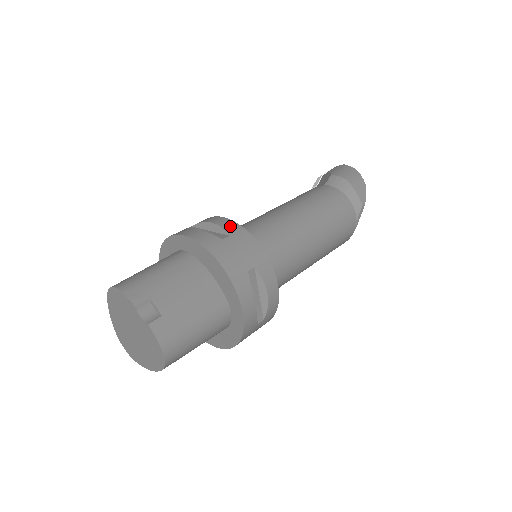
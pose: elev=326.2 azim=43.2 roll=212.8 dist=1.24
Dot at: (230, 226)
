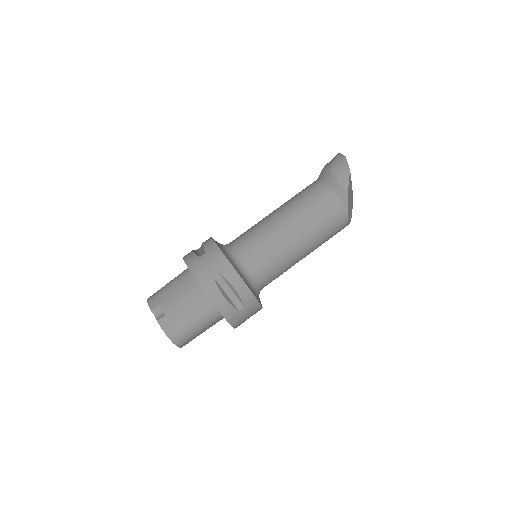
Dot at: (209, 245)
